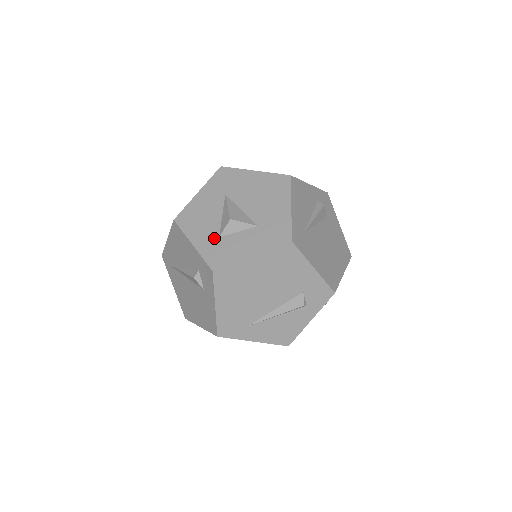
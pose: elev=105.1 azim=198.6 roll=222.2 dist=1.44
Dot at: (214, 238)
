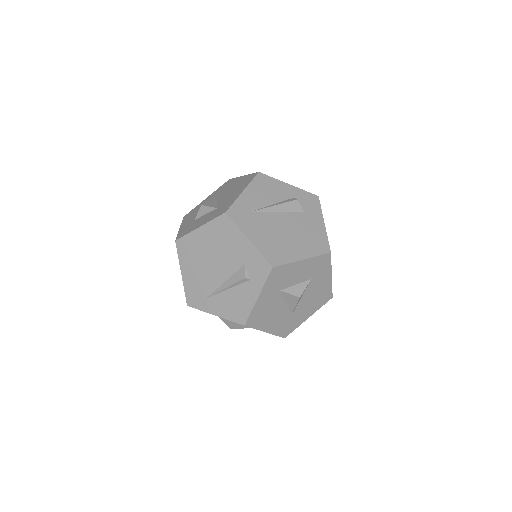
Dot at: (191, 221)
